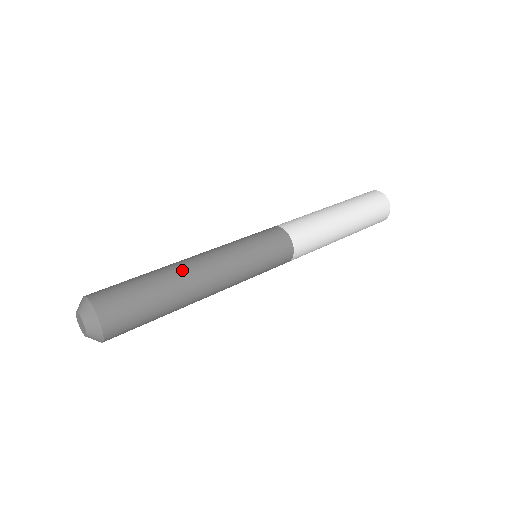
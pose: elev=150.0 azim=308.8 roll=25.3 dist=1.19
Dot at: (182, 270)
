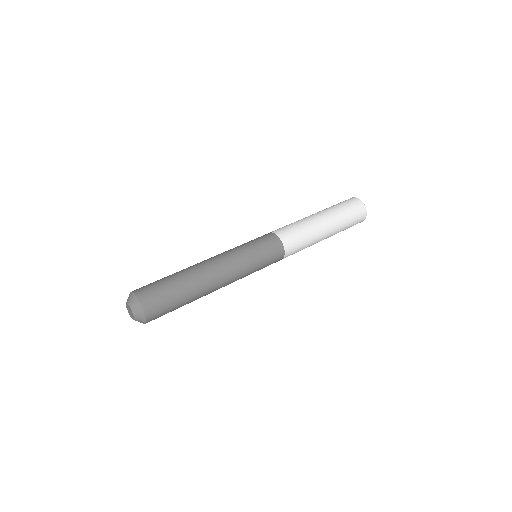
Dot at: (192, 266)
